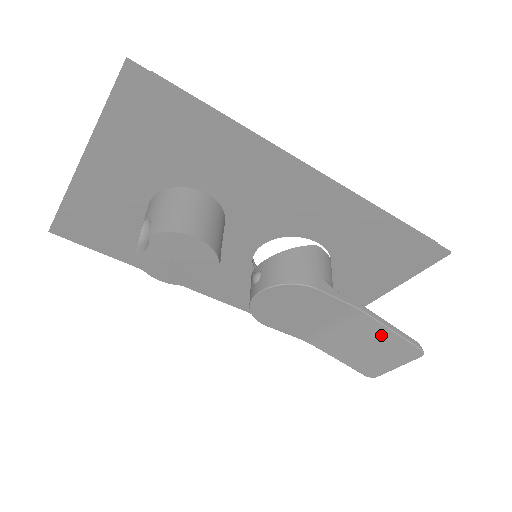
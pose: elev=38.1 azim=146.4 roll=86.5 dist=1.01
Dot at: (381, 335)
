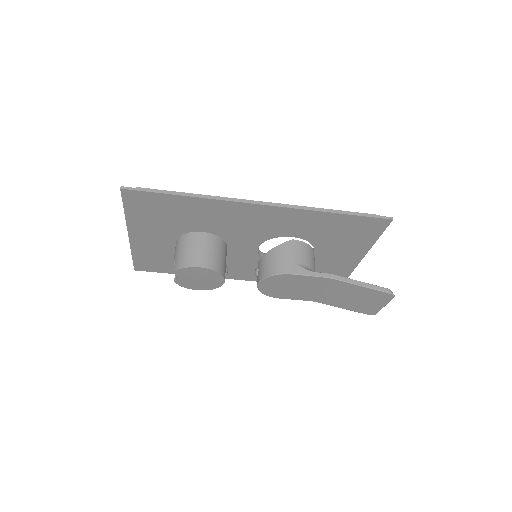
Dot at: (356, 290)
